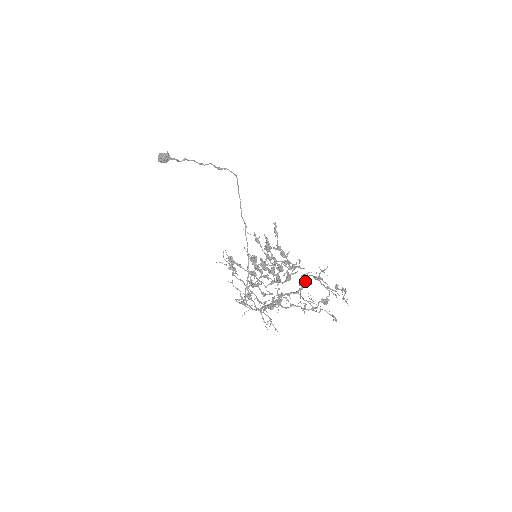
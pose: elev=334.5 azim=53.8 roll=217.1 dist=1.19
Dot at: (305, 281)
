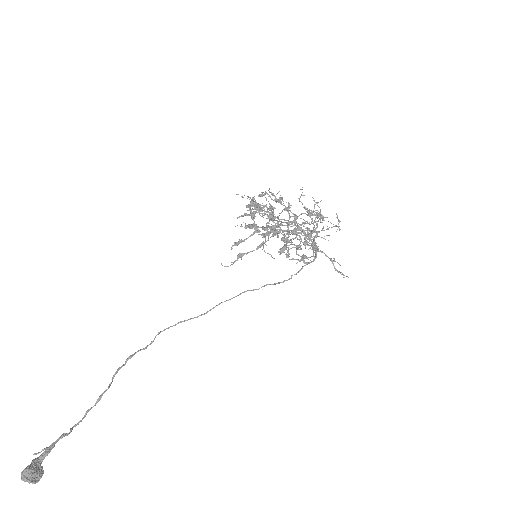
Dot at: (295, 225)
